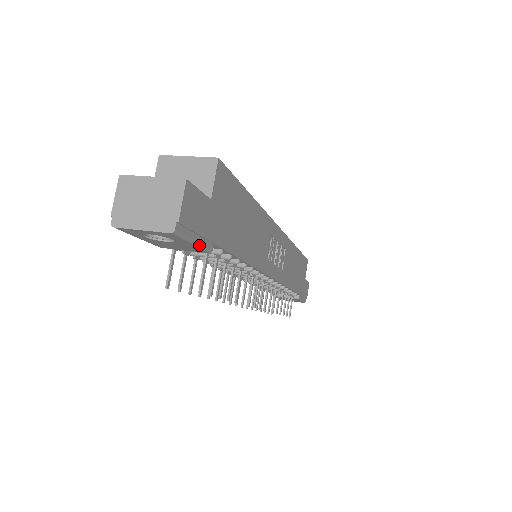
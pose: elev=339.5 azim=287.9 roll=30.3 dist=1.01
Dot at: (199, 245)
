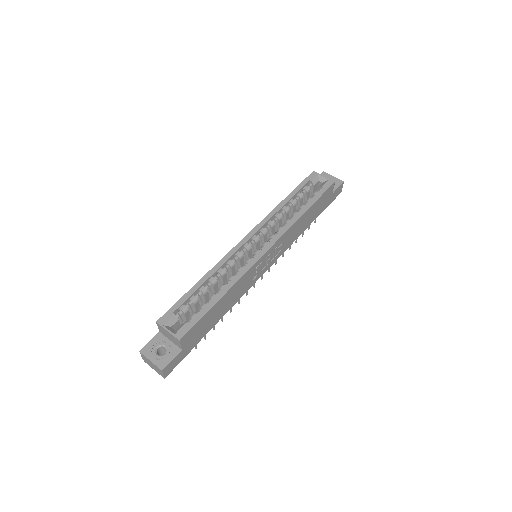
Dot at: occluded
